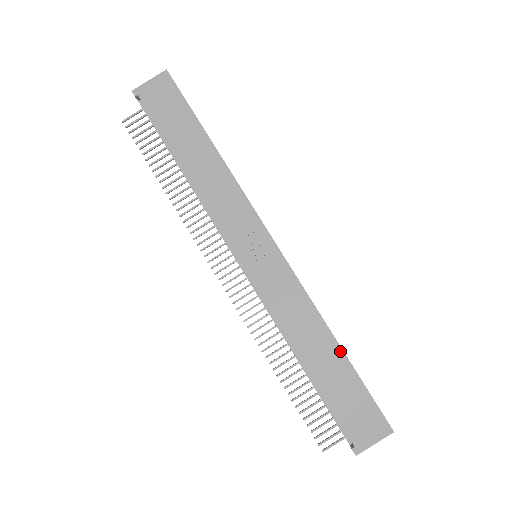
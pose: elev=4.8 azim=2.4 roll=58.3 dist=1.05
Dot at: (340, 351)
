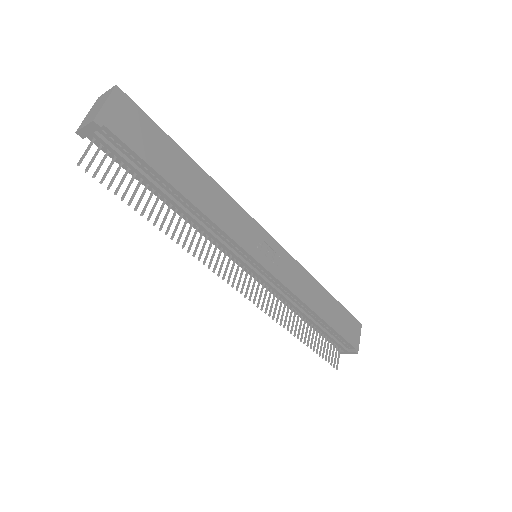
Dot at: (328, 294)
